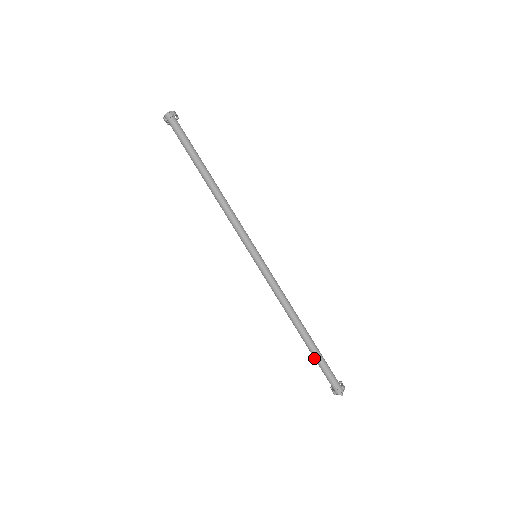
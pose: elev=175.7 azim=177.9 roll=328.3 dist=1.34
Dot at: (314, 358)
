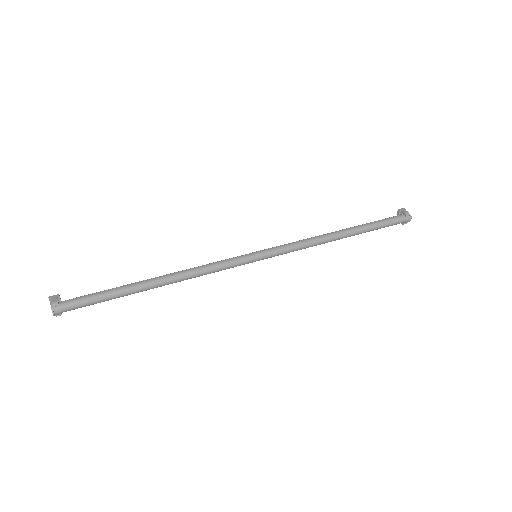
Dot at: occluded
